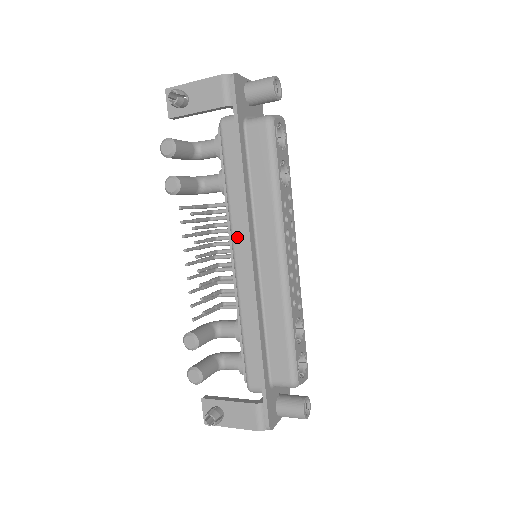
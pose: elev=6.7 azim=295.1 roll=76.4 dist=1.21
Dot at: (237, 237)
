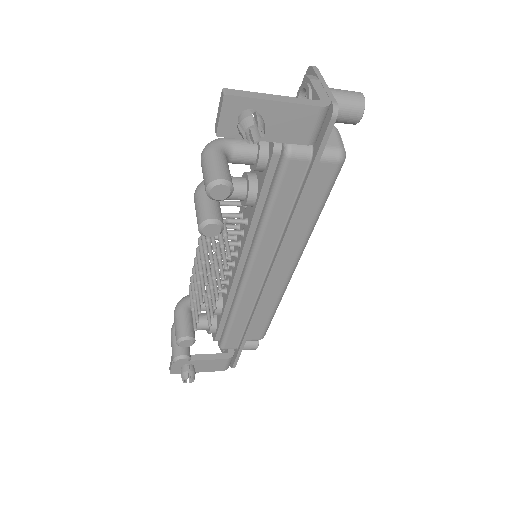
Dot at: (259, 260)
